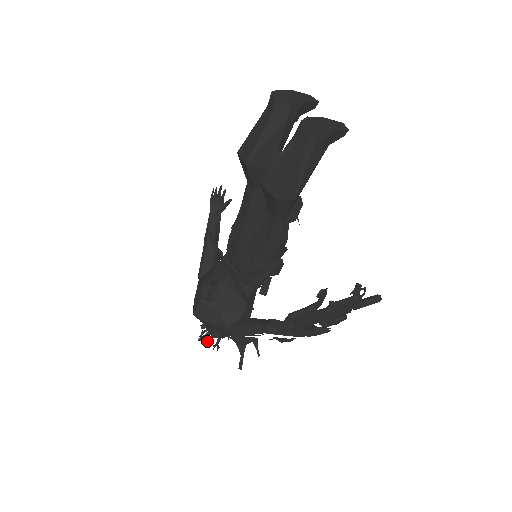
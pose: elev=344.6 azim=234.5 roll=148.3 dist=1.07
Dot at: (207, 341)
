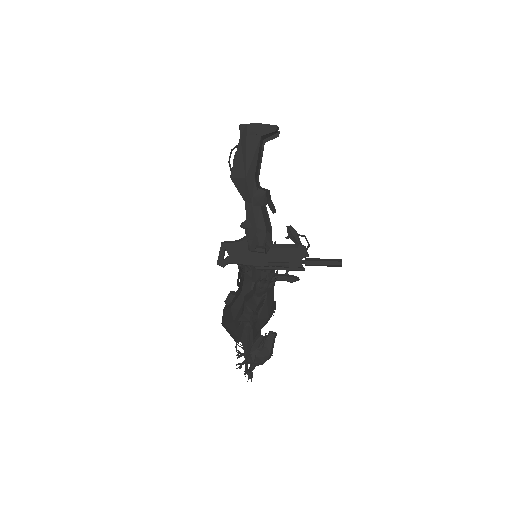
Dot at: occluded
